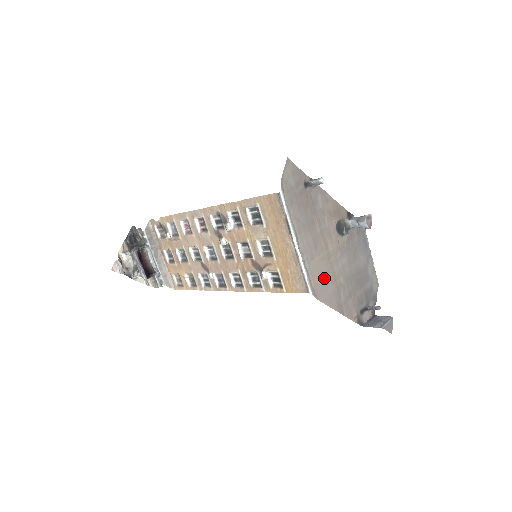
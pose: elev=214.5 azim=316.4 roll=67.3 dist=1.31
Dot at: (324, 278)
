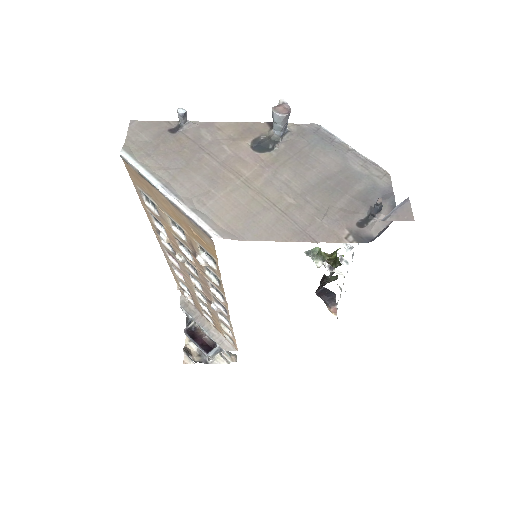
Dot at: (246, 211)
